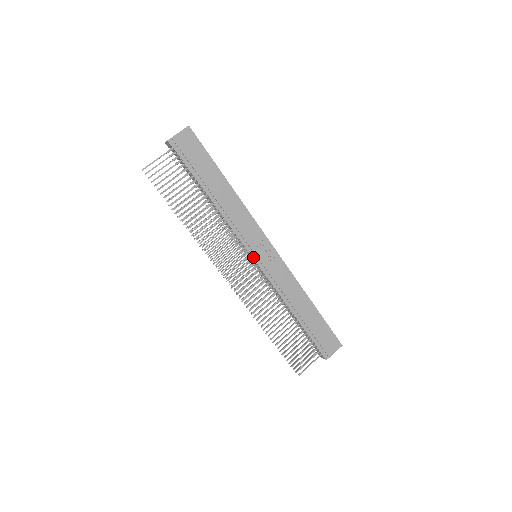
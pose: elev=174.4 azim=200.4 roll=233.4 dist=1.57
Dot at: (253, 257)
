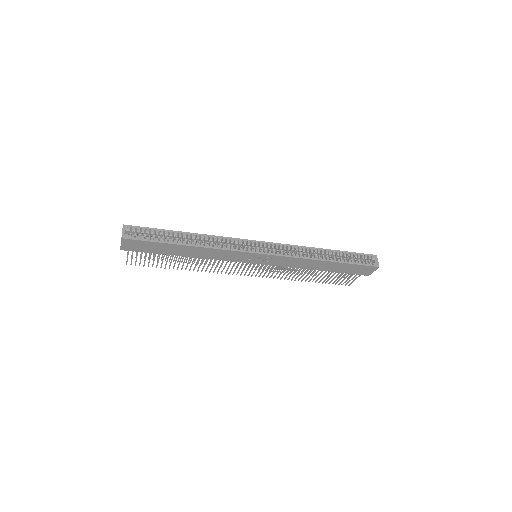
Dot at: (252, 263)
